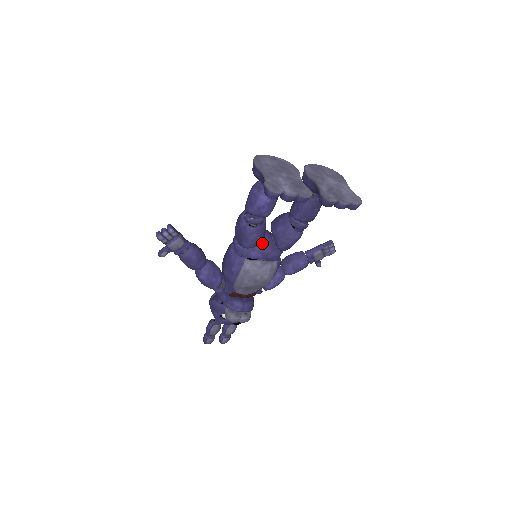
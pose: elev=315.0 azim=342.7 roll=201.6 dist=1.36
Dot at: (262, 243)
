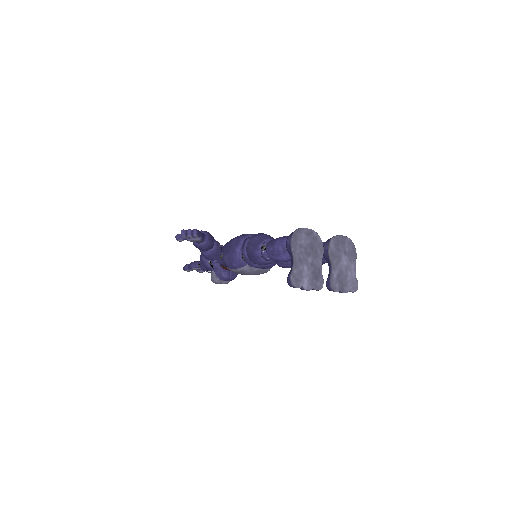
Dot at: occluded
